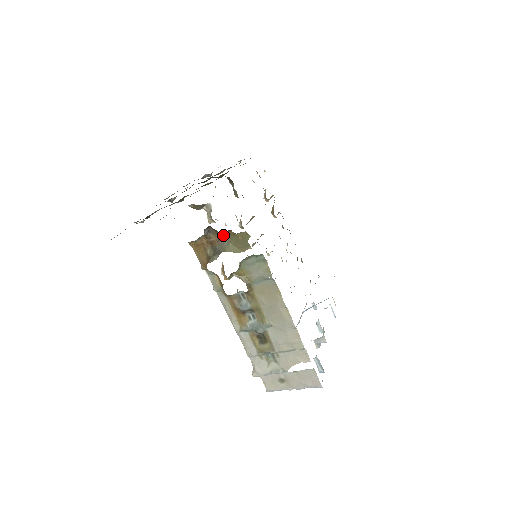
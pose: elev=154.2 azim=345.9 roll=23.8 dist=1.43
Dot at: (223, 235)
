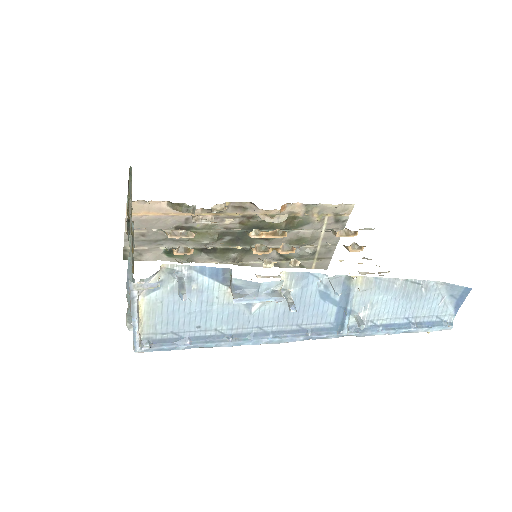
Dot at: occluded
